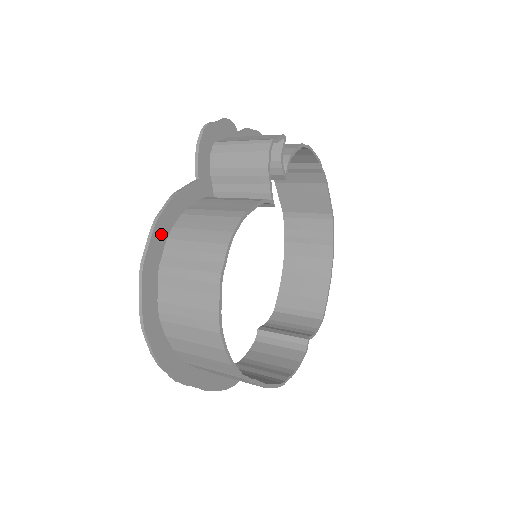
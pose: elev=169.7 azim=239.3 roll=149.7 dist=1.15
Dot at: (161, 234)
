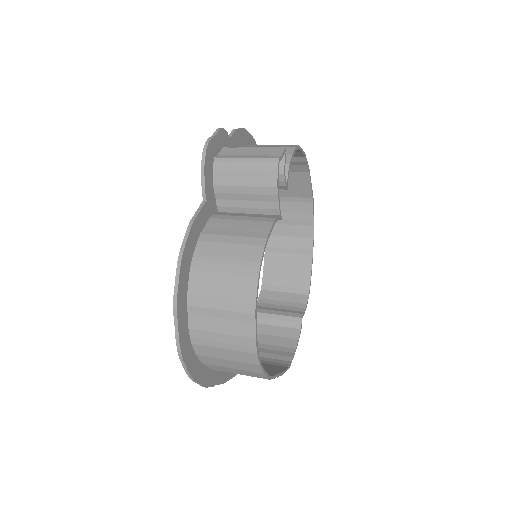
Dot at: (185, 267)
